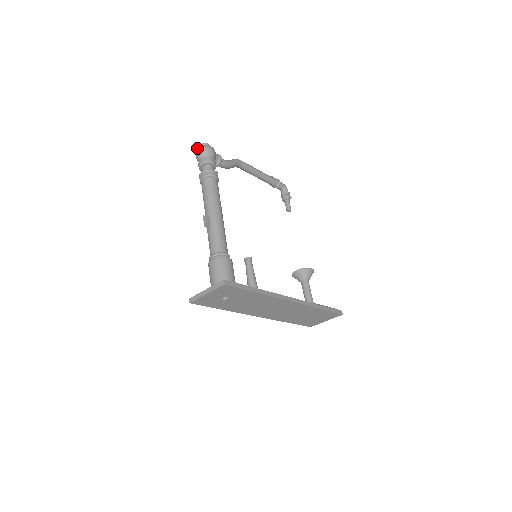
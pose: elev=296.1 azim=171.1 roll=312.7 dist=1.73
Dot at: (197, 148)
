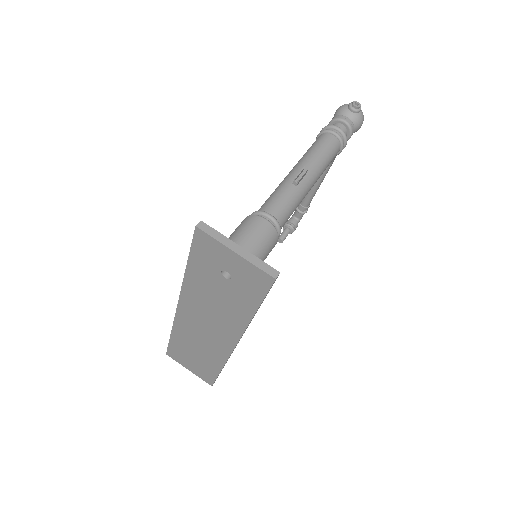
Dot at: (360, 105)
